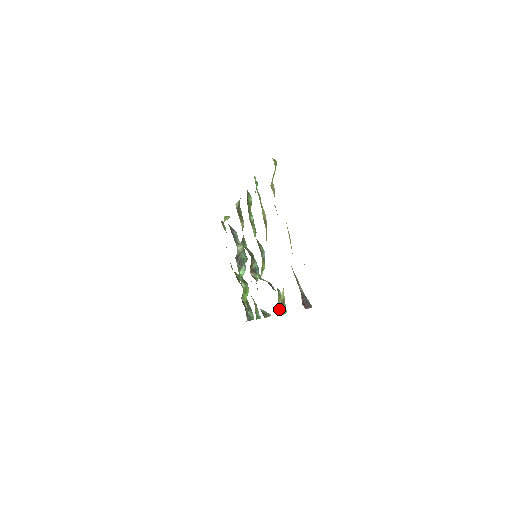
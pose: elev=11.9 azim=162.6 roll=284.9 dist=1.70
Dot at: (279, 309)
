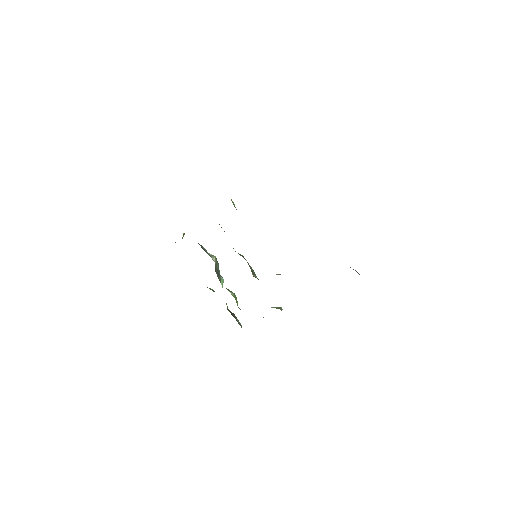
Dot at: occluded
